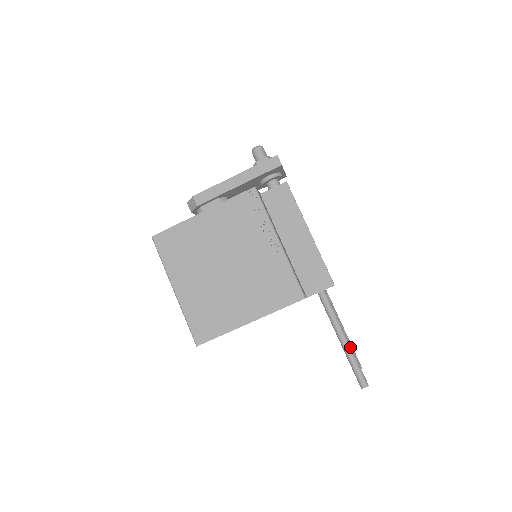
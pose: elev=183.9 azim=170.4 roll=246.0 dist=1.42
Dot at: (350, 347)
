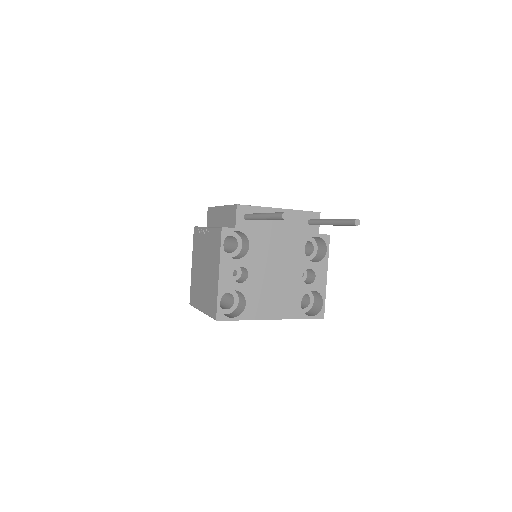
Dot at: (267, 214)
